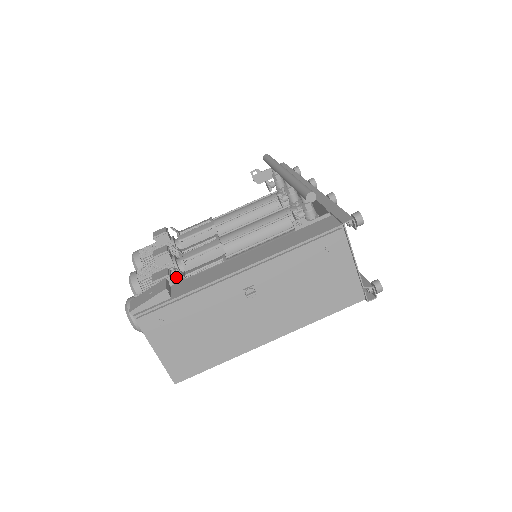
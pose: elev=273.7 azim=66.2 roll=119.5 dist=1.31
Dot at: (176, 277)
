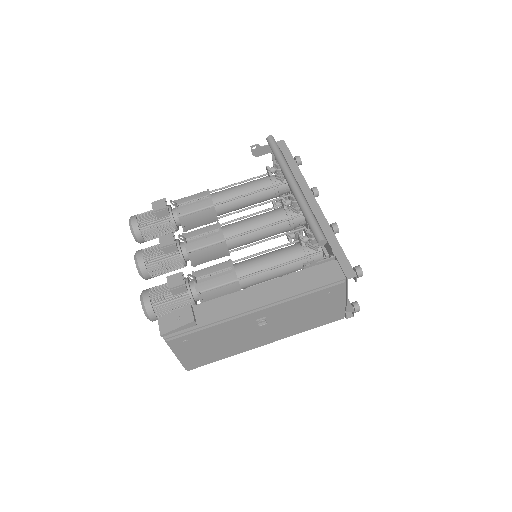
Dot at: (180, 264)
